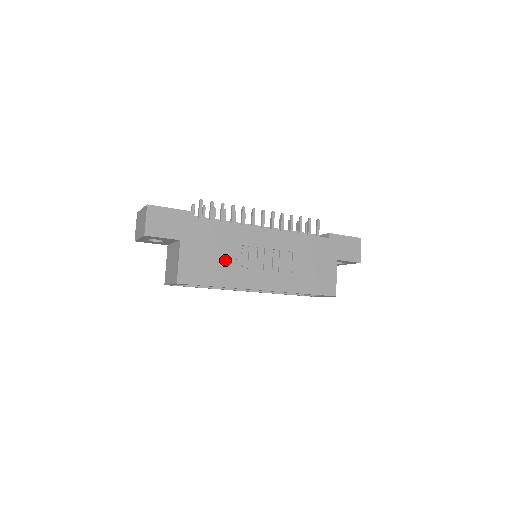
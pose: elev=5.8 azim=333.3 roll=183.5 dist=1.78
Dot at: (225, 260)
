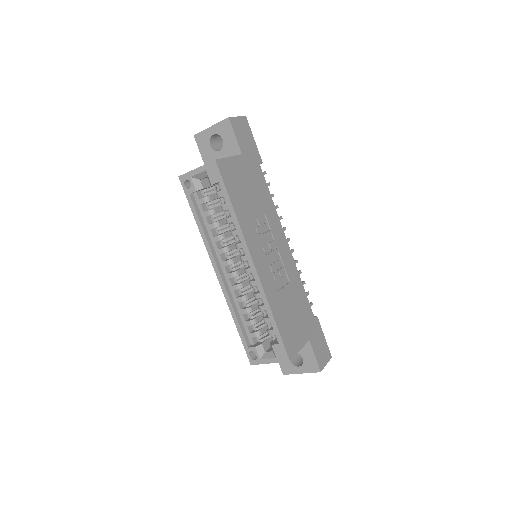
Dot at: (252, 207)
